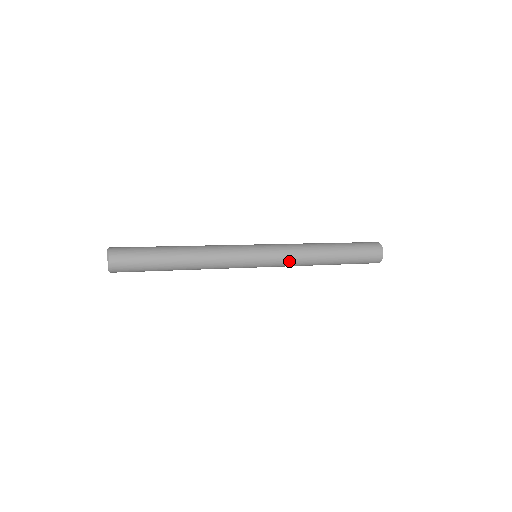
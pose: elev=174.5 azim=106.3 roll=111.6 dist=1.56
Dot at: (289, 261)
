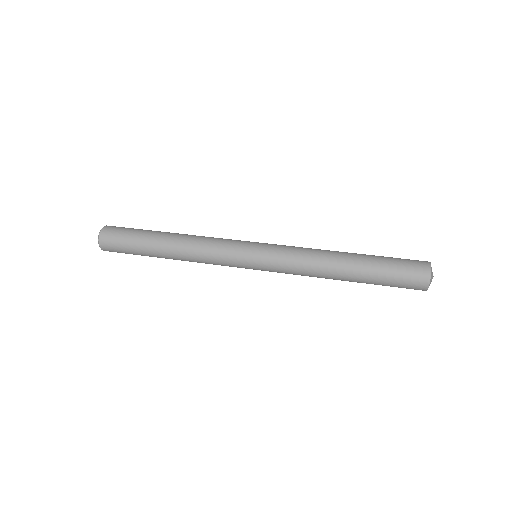
Dot at: (291, 271)
